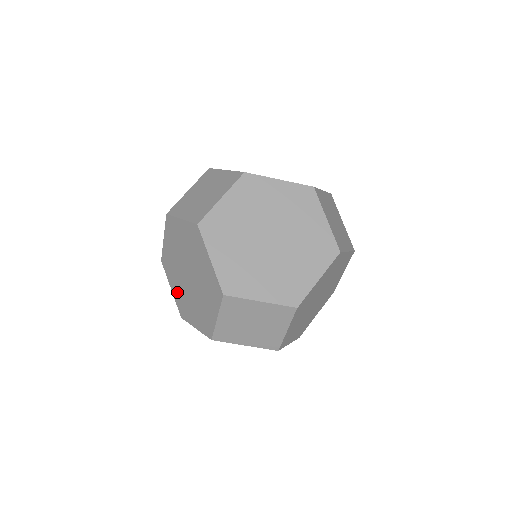
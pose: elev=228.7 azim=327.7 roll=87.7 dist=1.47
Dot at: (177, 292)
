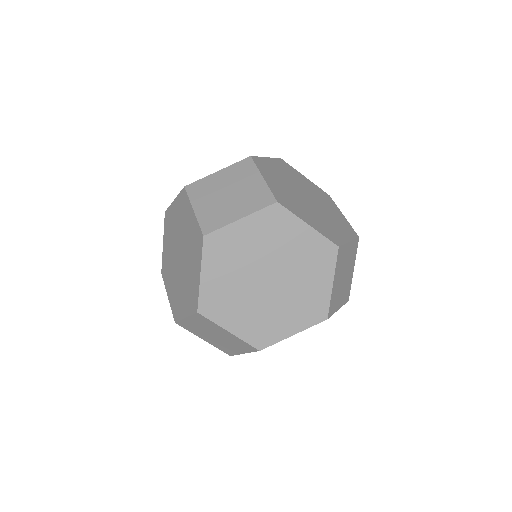
Dot at: (166, 253)
